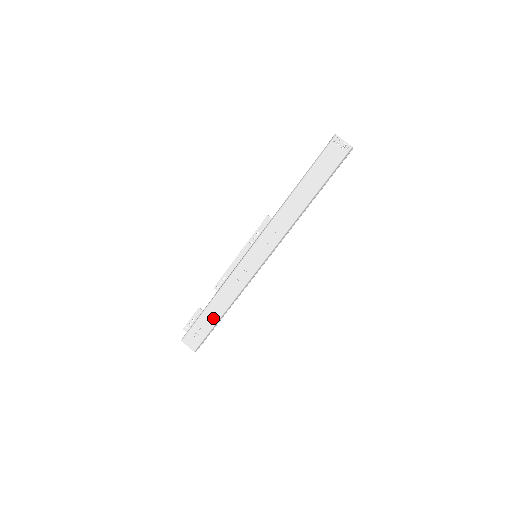
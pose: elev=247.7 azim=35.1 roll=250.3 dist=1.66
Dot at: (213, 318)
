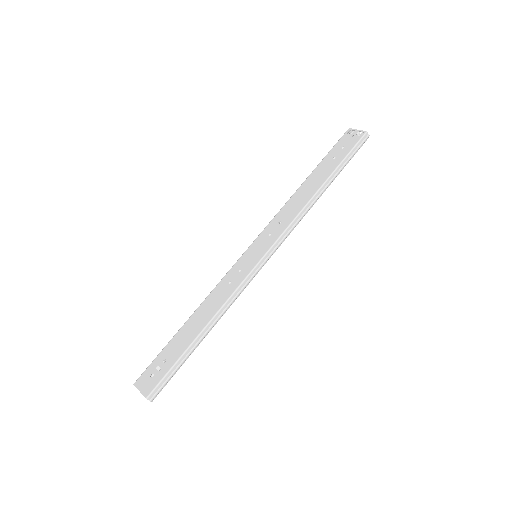
Dot at: (186, 341)
